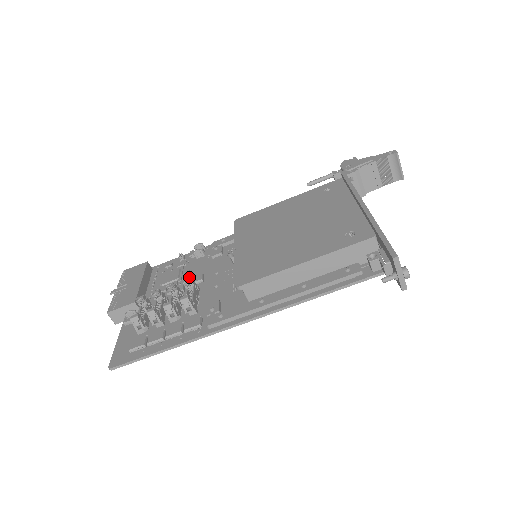
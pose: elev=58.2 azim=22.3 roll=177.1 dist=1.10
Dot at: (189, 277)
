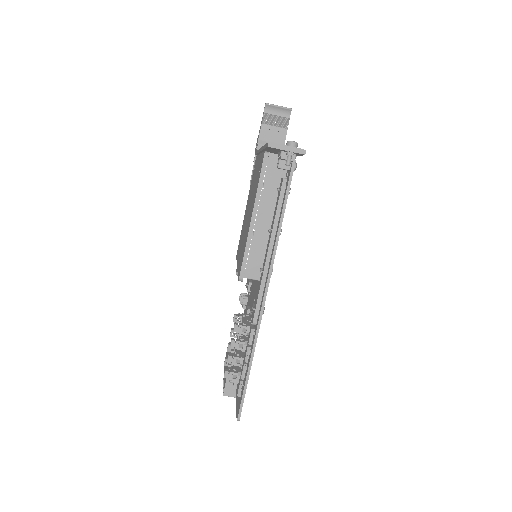
Dot at: occluded
